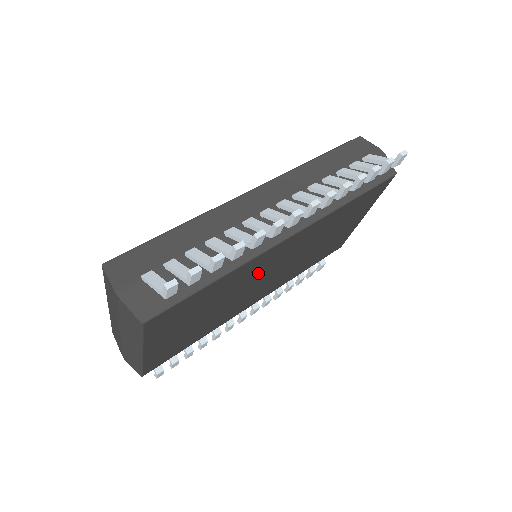
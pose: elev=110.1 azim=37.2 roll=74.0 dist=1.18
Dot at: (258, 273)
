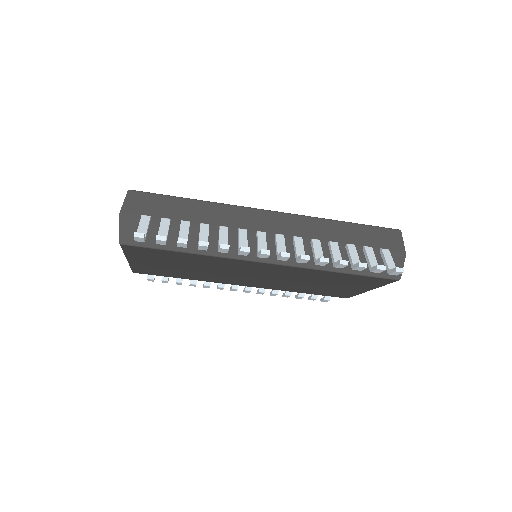
Dot at: (237, 269)
